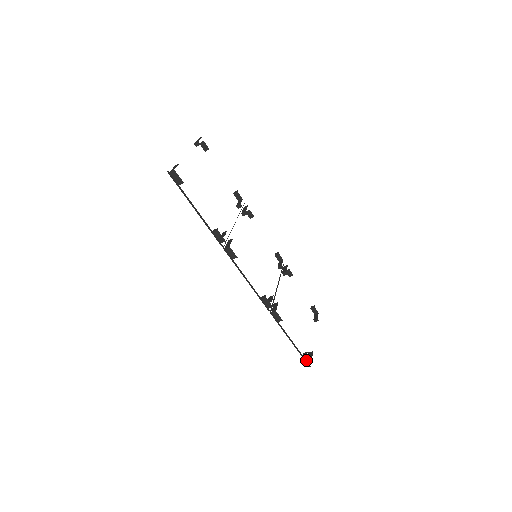
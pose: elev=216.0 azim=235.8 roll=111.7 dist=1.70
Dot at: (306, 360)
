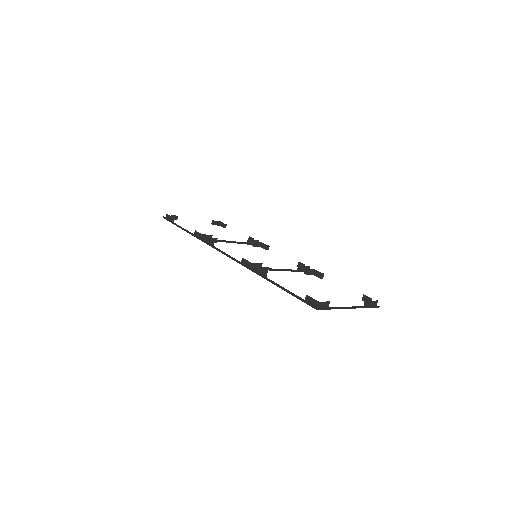
Dot at: (311, 305)
